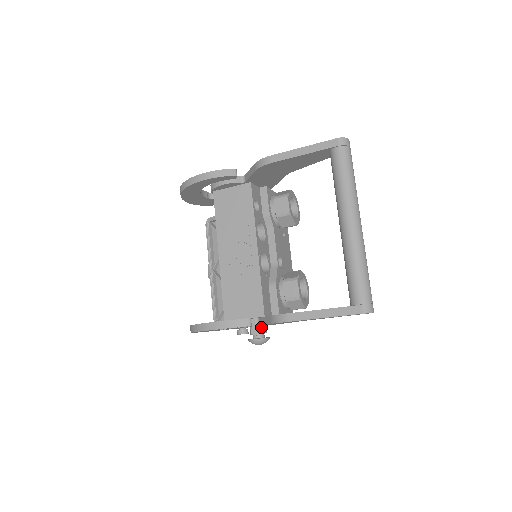
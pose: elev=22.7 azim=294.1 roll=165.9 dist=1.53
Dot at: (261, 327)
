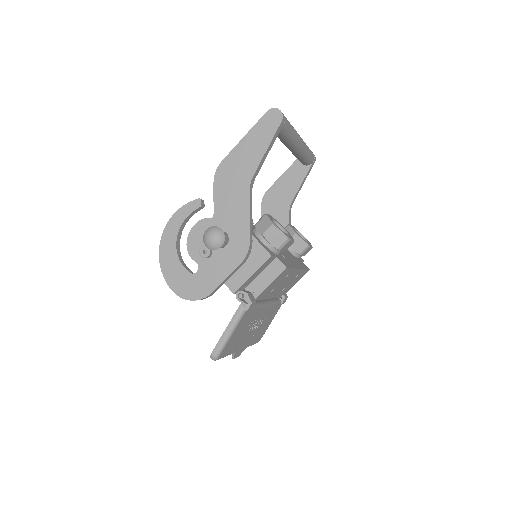
Dot at: occluded
